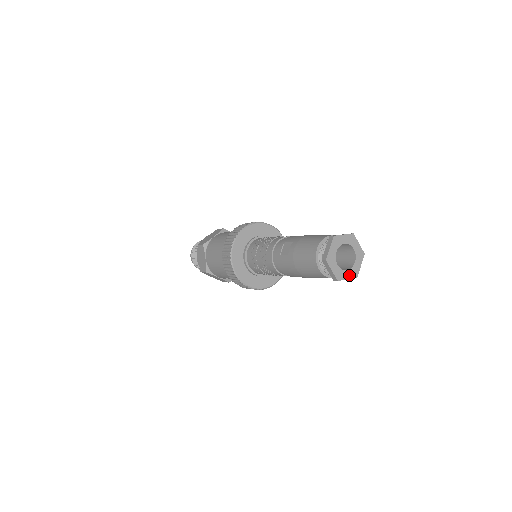
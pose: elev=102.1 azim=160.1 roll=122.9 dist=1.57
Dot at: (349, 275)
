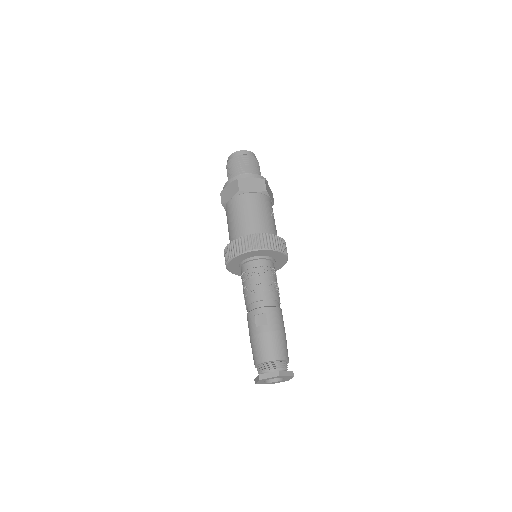
Dot at: (266, 383)
